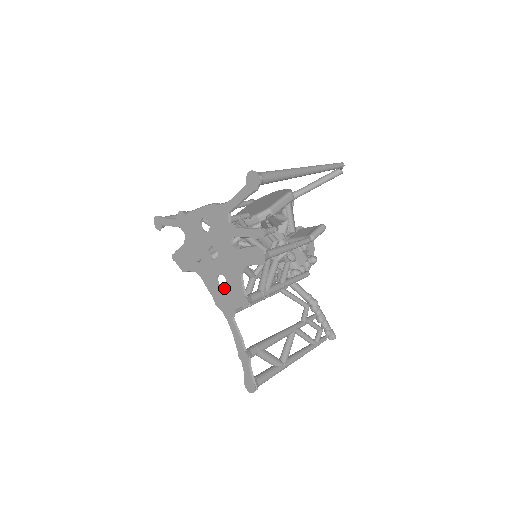
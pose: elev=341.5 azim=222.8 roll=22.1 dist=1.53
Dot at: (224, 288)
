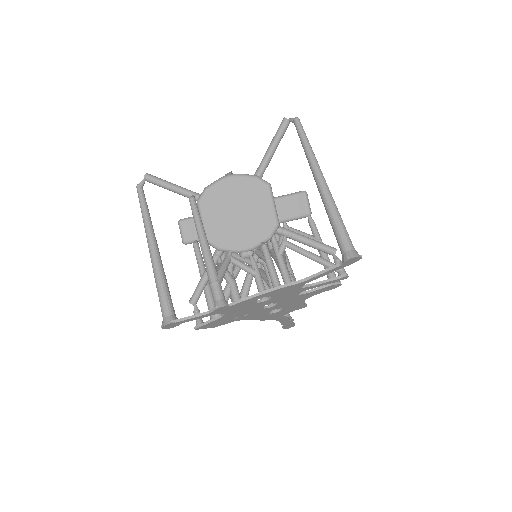
Dot at: (278, 312)
